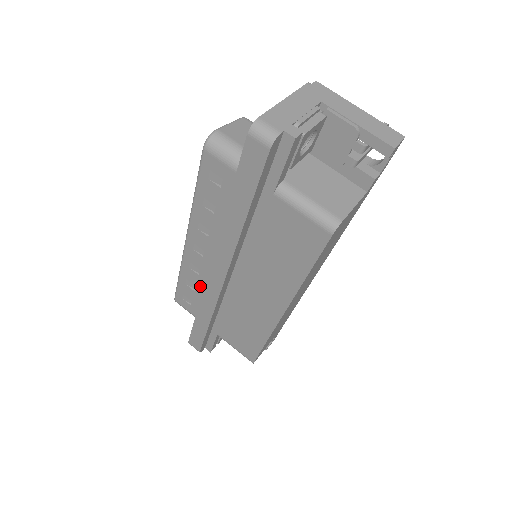
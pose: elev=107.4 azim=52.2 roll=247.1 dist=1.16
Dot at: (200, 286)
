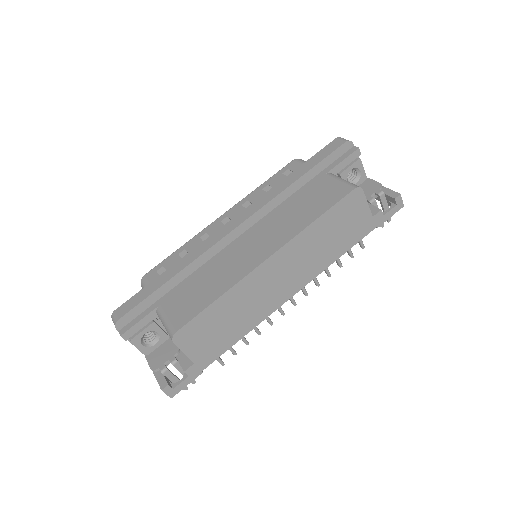
Dot at: occluded
